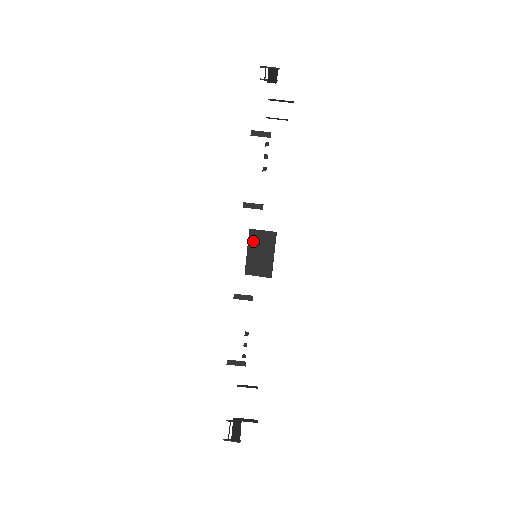
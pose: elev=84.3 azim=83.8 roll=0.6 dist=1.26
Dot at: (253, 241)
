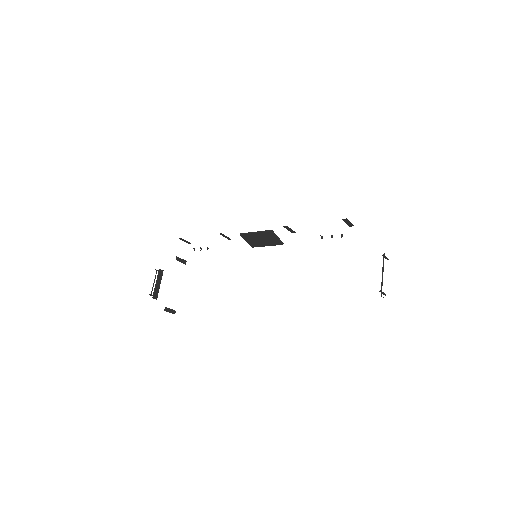
Dot at: (265, 235)
